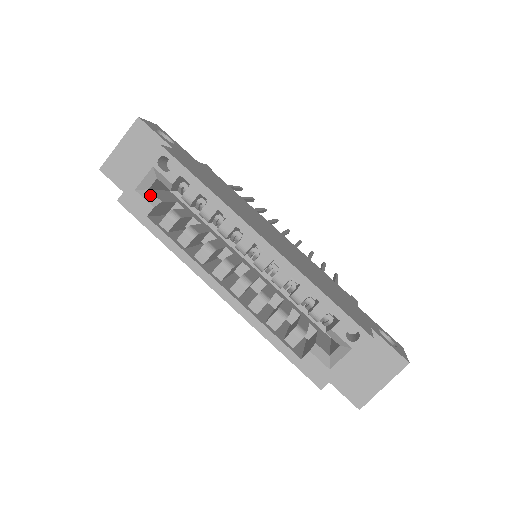
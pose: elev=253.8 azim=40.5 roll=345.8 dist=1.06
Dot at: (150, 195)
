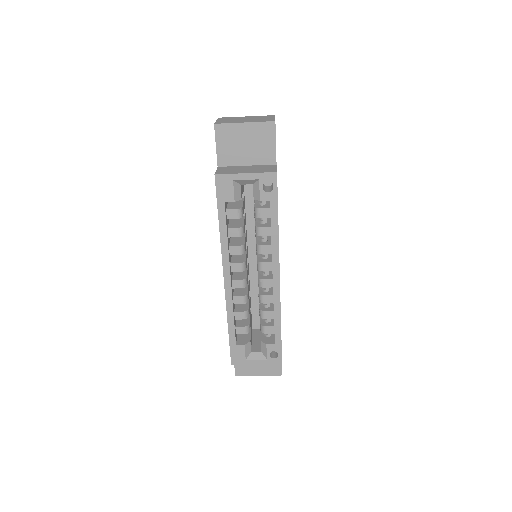
Dot at: (239, 190)
